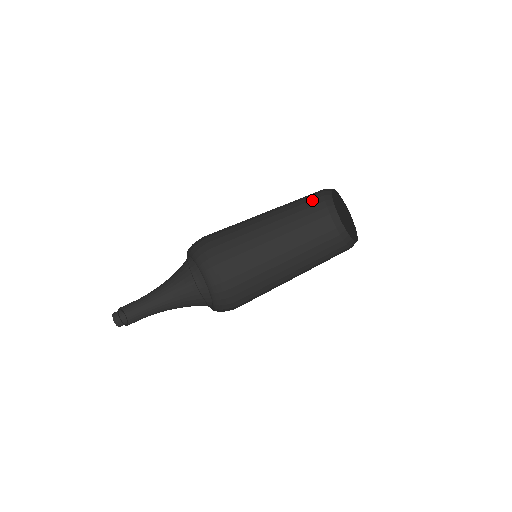
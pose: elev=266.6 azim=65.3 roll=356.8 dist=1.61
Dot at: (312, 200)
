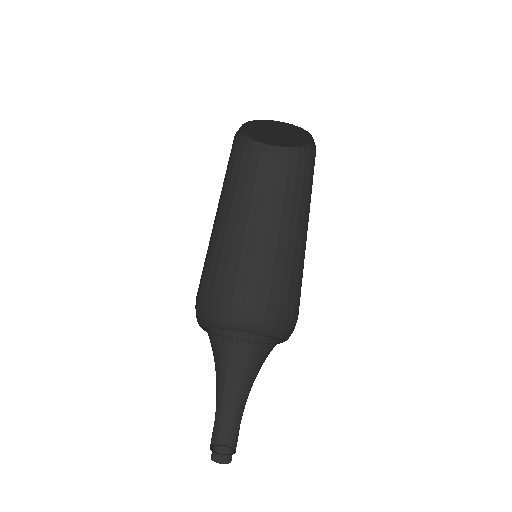
Dot at: (249, 165)
